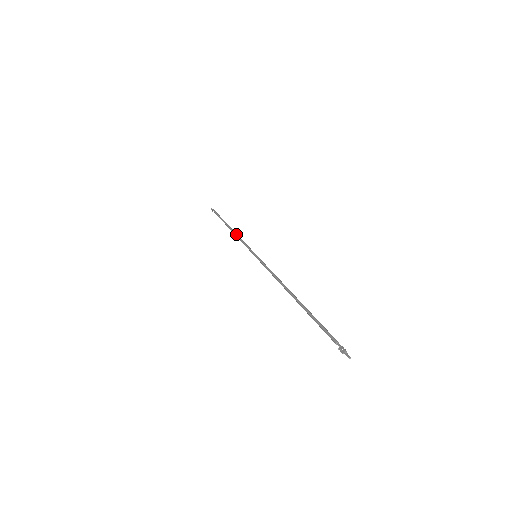
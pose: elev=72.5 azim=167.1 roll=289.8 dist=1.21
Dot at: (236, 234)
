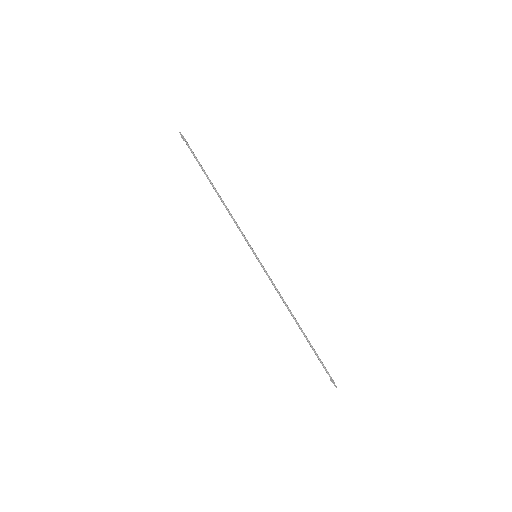
Dot at: (228, 210)
